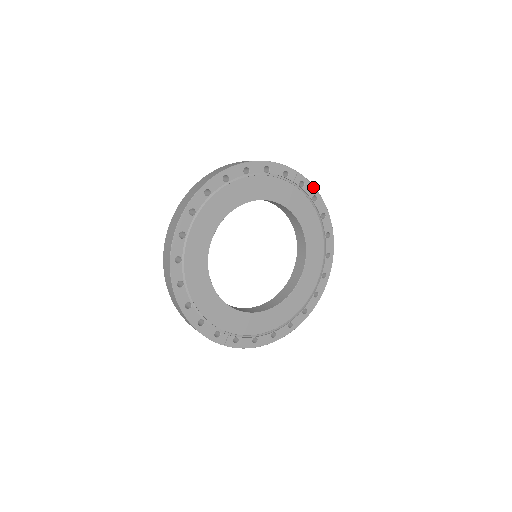
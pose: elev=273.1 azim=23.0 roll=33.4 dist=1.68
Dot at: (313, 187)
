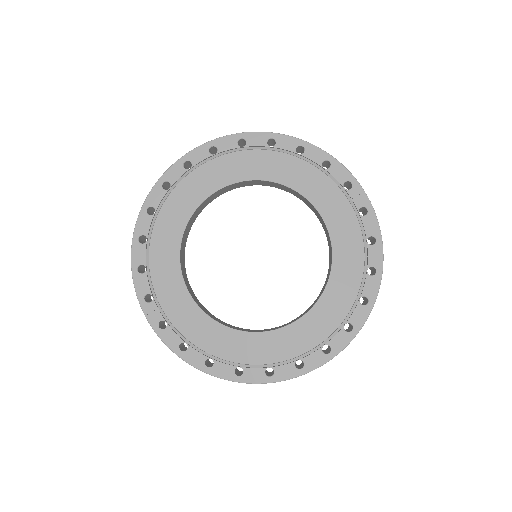
Dot at: (378, 226)
